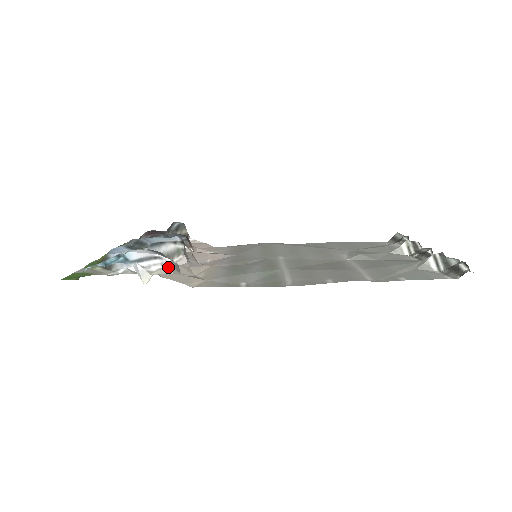
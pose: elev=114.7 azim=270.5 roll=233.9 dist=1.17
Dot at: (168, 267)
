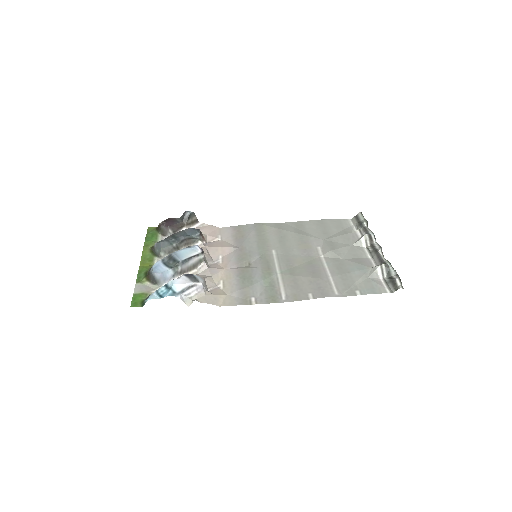
Dot at: (201, 291)
